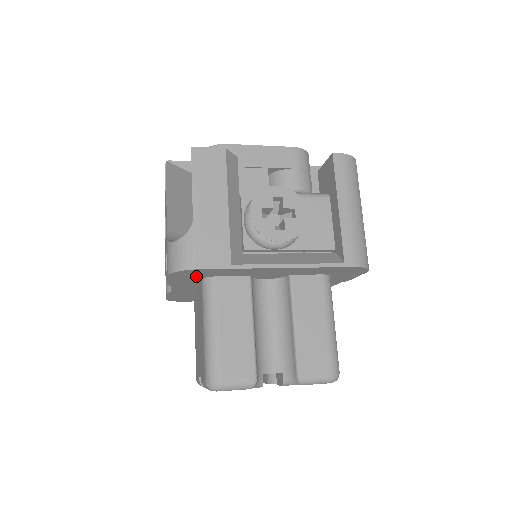
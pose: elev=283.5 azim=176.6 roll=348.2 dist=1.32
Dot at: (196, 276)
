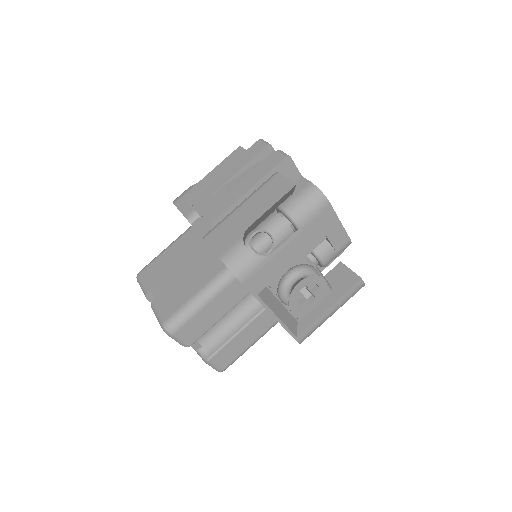
Dot at: occluded
